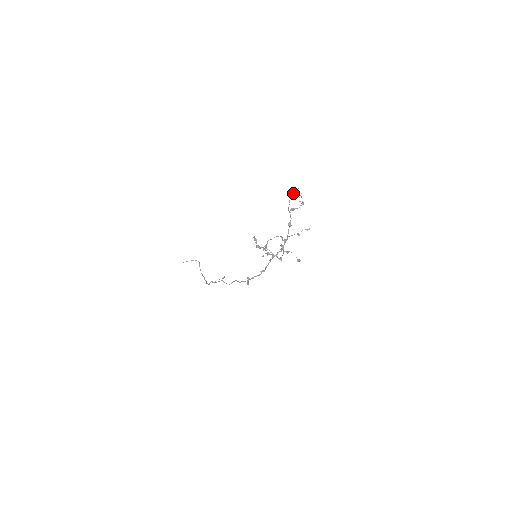
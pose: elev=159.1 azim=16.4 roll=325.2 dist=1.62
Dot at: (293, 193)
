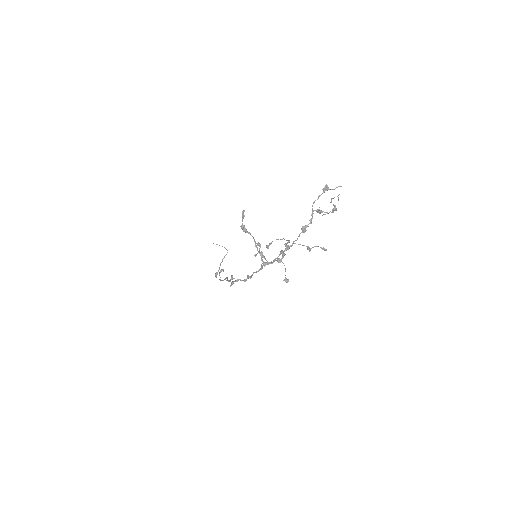
Dot at: occluded
